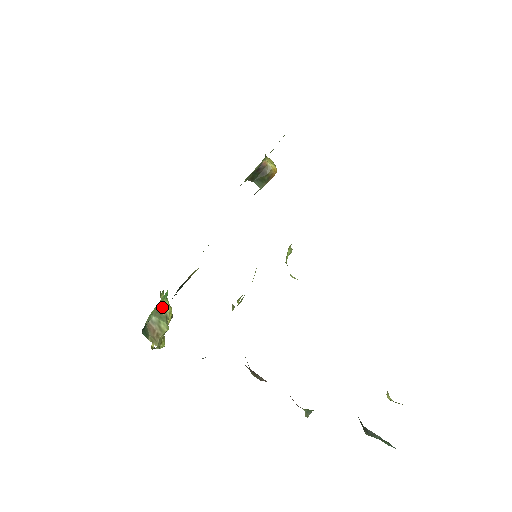
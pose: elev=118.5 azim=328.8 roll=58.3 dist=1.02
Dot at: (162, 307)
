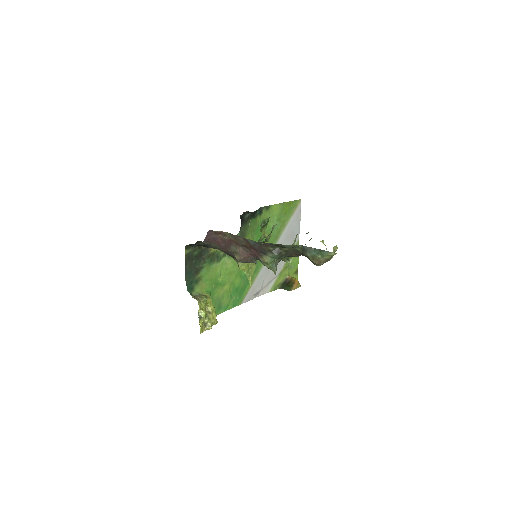
Dot at: (205, 295)
